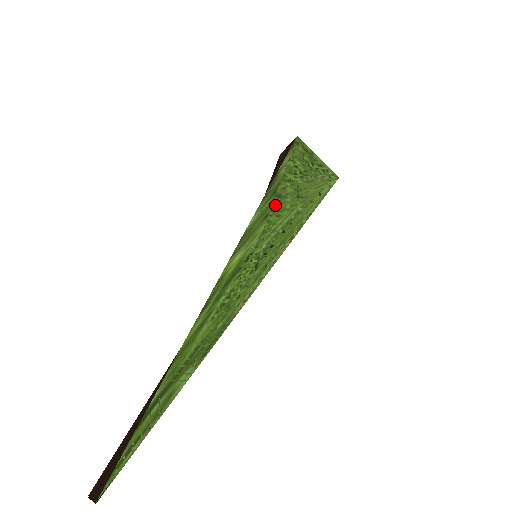
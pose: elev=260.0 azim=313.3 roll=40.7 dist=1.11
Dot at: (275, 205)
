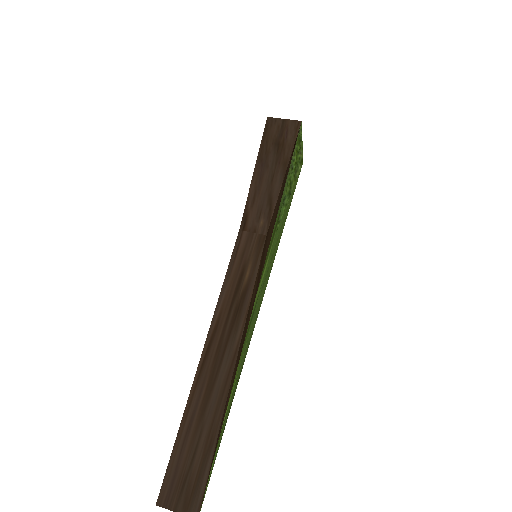
Dot at: (282, 209)
